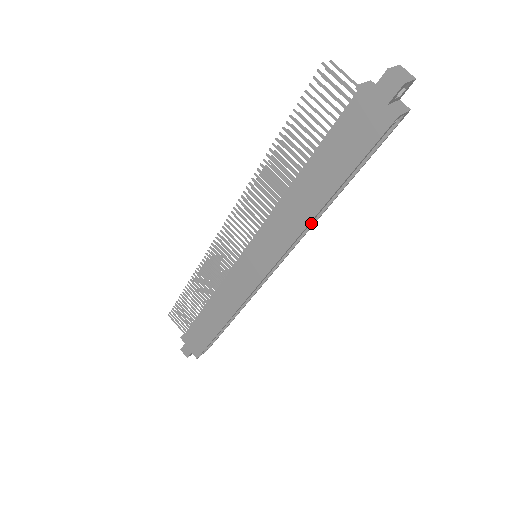
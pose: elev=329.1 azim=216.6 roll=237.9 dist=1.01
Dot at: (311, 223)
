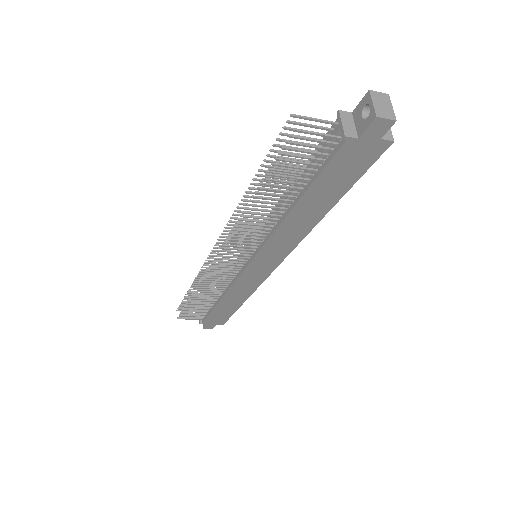
Dot at: occluded
